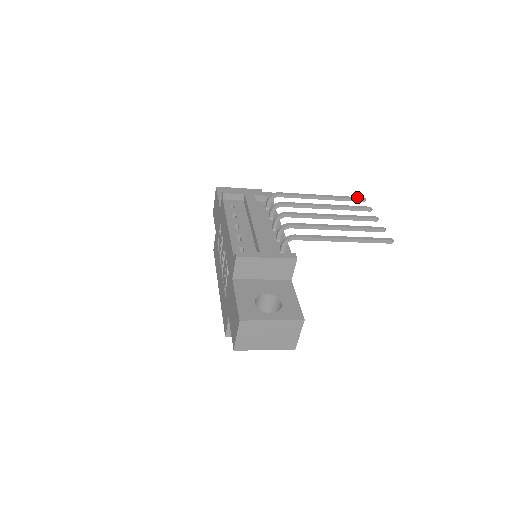
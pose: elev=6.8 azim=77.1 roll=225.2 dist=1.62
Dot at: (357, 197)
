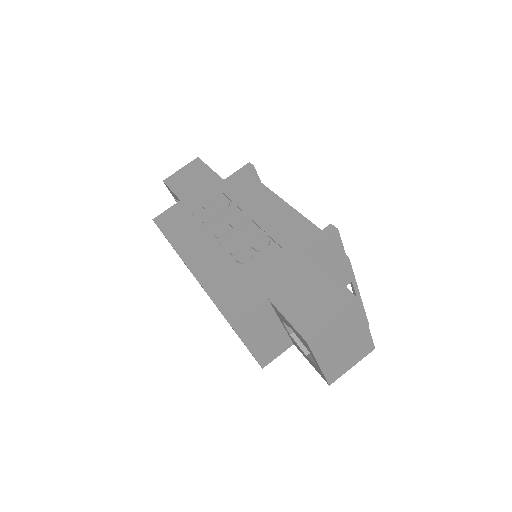
Dot at: occluded
